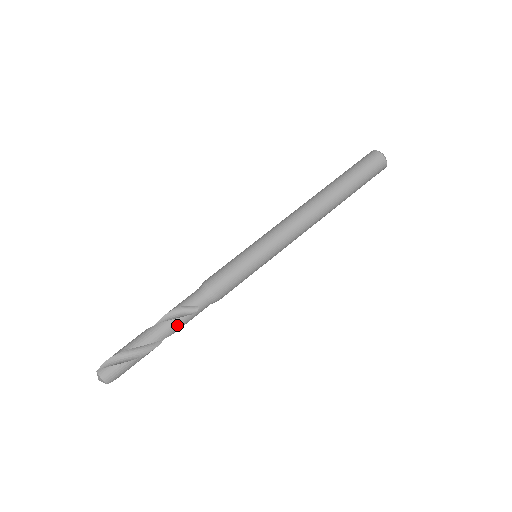
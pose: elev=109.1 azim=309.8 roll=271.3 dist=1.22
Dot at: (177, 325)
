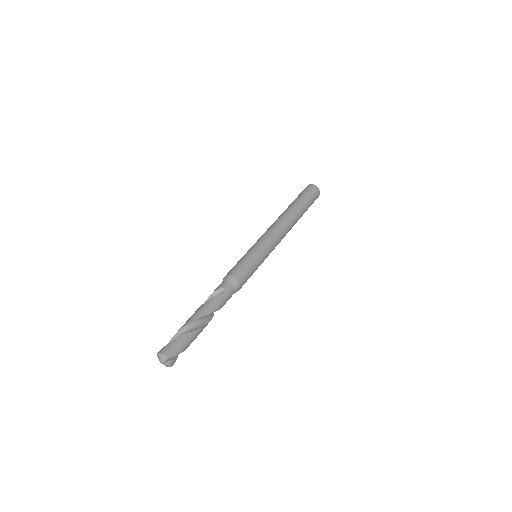
Dot at: (212, 304)
